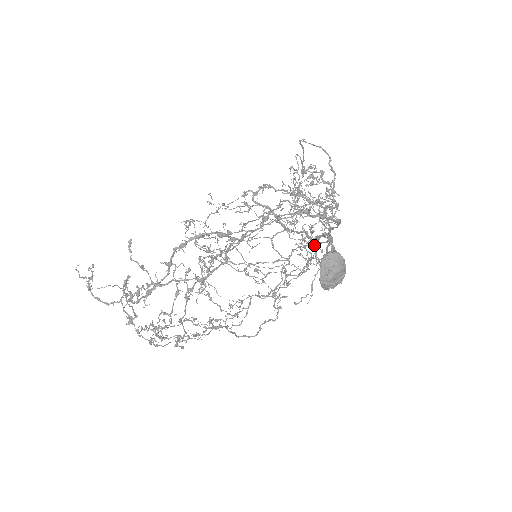
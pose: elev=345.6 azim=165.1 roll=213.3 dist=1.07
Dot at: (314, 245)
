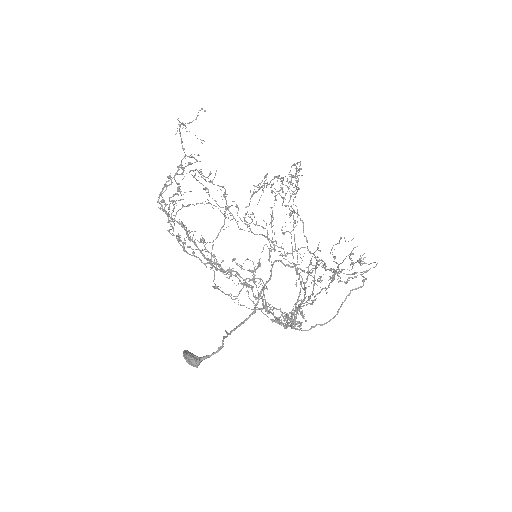
Dot at: (240, 324)
